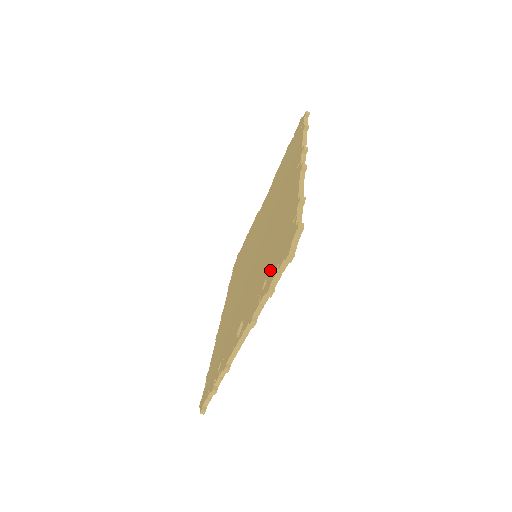
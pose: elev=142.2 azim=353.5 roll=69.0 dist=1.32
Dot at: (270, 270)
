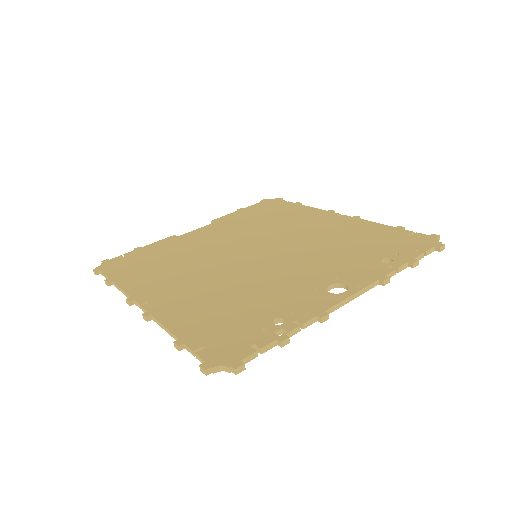
Dot at: (391, 253)
